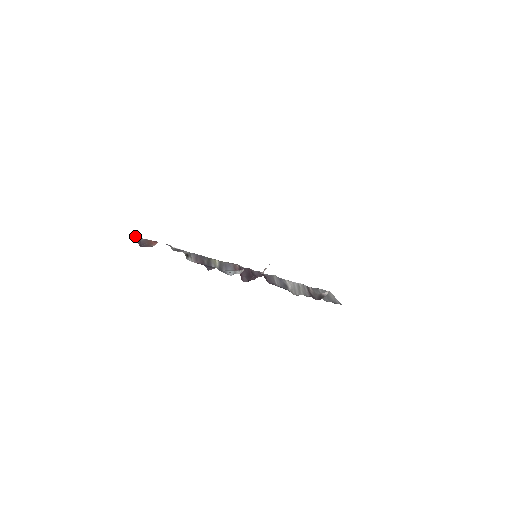
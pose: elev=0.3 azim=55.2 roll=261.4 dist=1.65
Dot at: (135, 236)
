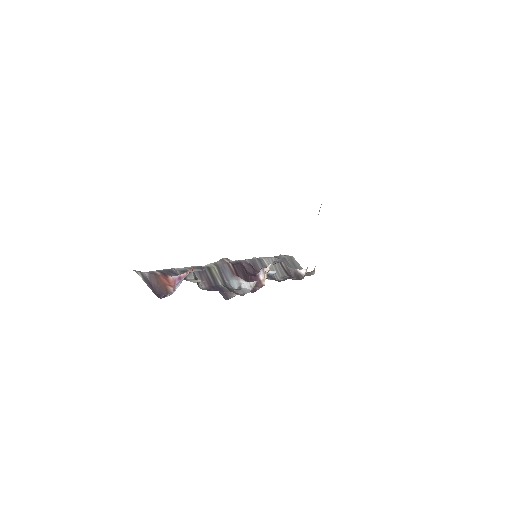
Dot at: (140, 275)
